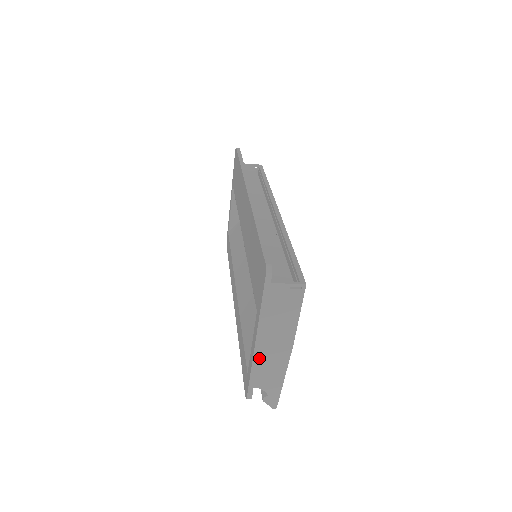
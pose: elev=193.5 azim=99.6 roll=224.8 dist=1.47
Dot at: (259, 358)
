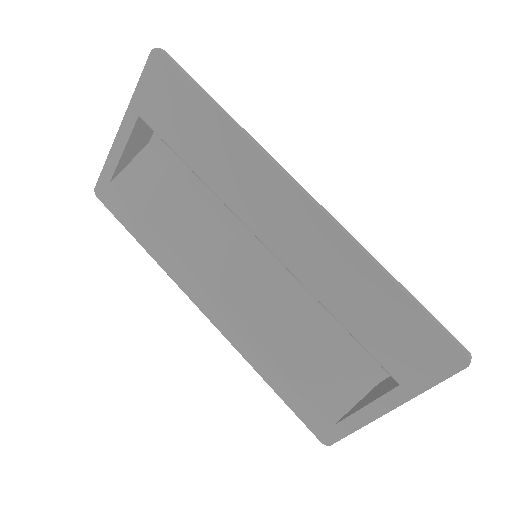
Dot at: occluded
